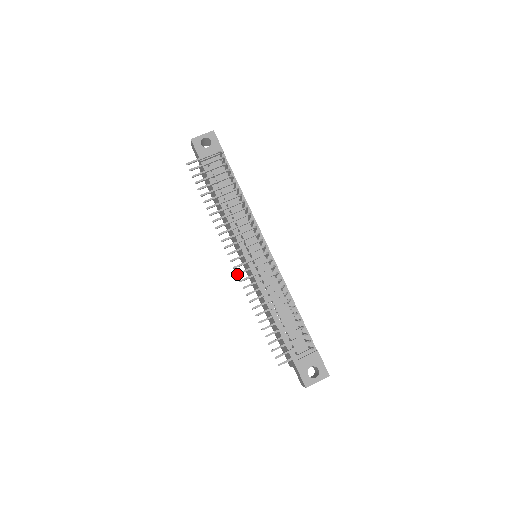
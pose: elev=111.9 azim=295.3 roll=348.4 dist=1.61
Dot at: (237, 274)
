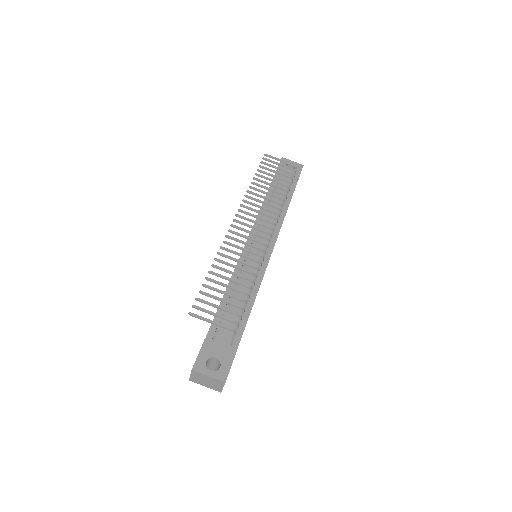
Dot at: (229, 230)
